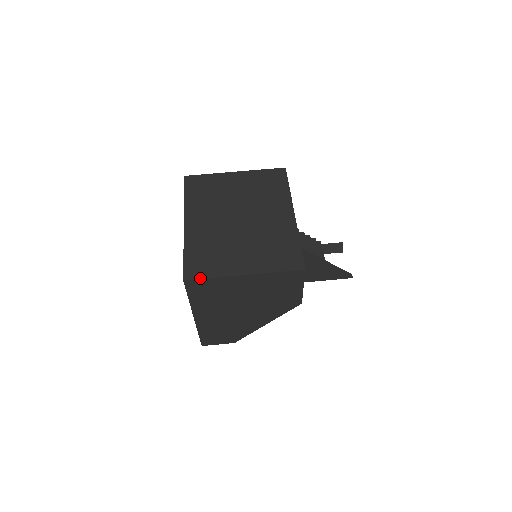
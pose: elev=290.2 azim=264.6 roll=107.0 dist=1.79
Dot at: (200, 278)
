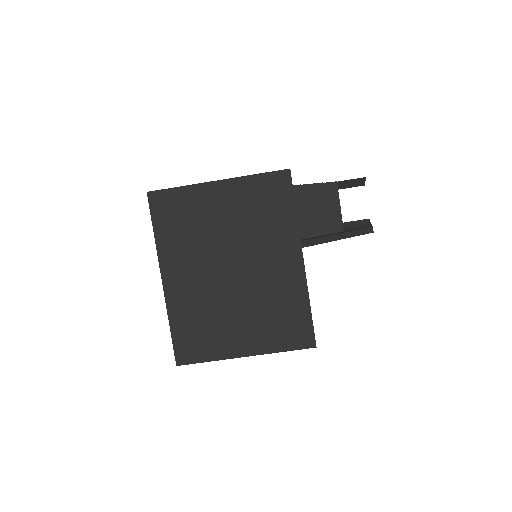
Dot at: (195, 363)
